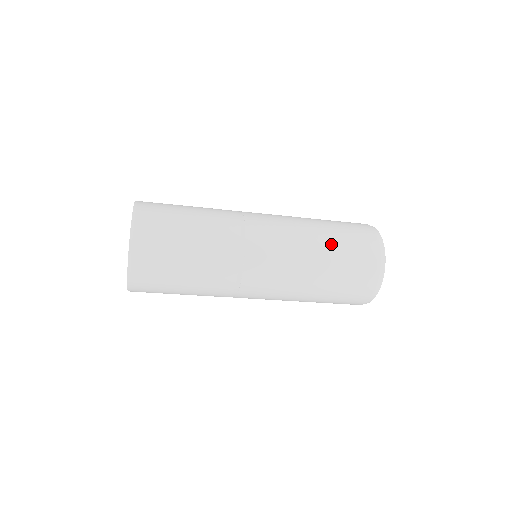
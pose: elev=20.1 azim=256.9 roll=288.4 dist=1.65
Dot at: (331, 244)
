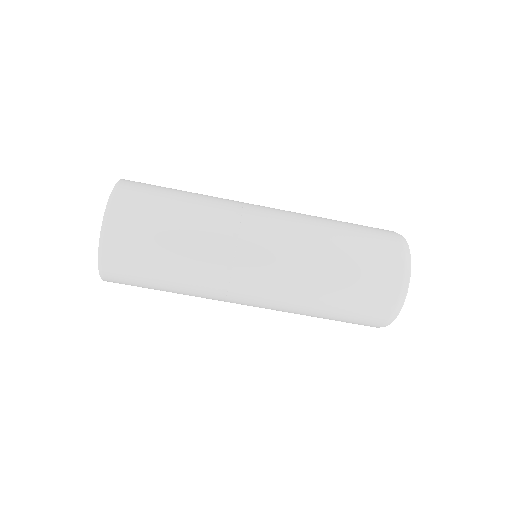
Dot at: (339, 222)
